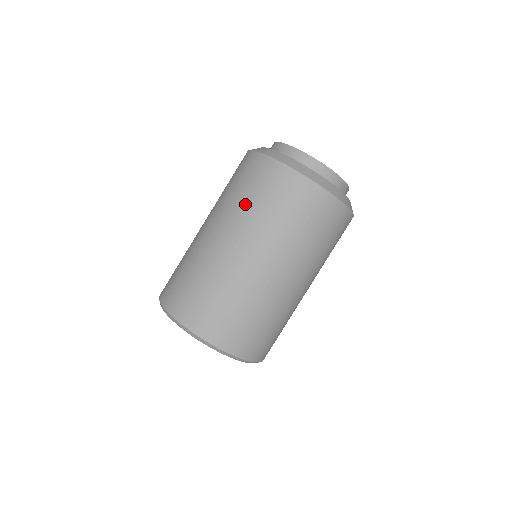
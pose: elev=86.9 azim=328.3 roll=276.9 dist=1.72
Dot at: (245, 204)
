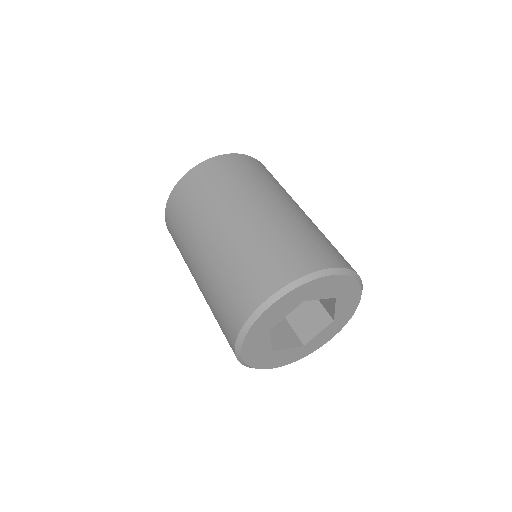
Dot at: (236, 184)
